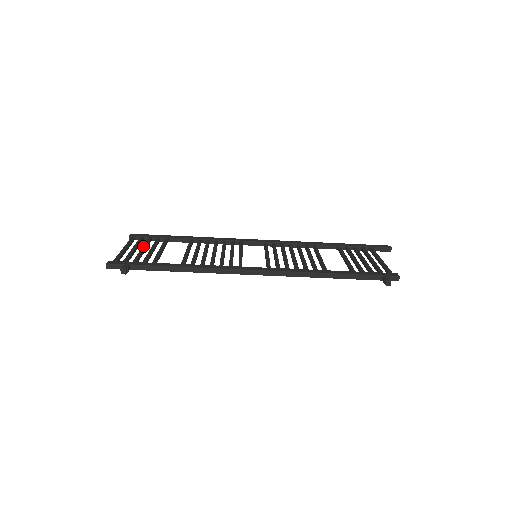
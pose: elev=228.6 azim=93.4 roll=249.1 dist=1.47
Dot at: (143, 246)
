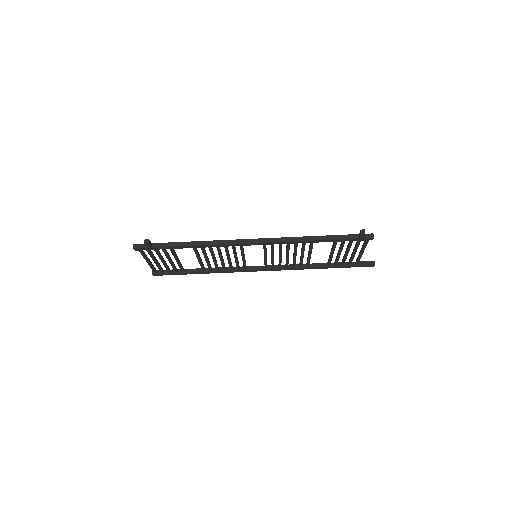
Dot at: occluded
